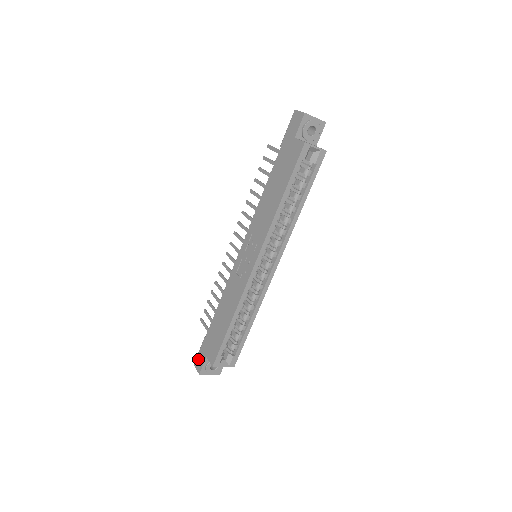
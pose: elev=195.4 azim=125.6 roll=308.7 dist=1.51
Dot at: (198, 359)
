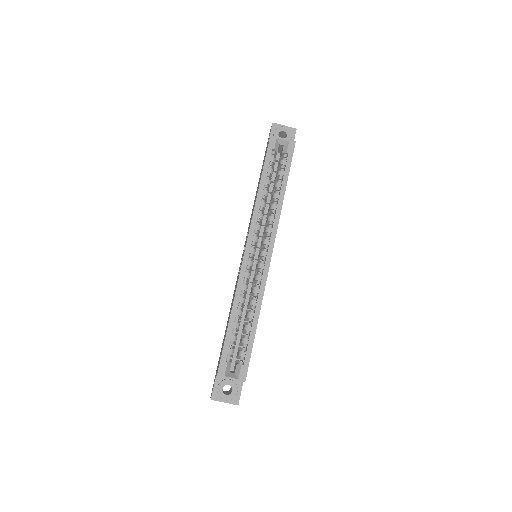
Dot at: occluded
